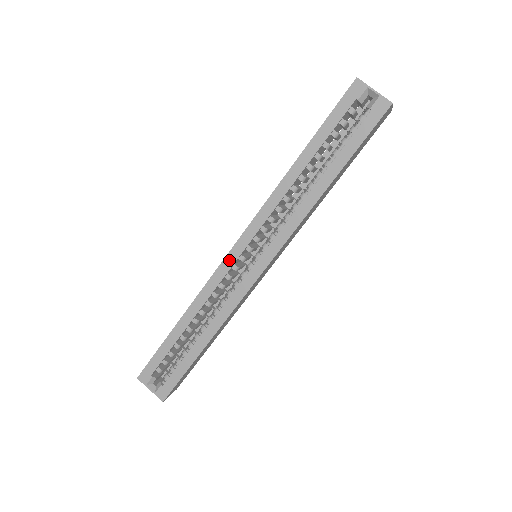
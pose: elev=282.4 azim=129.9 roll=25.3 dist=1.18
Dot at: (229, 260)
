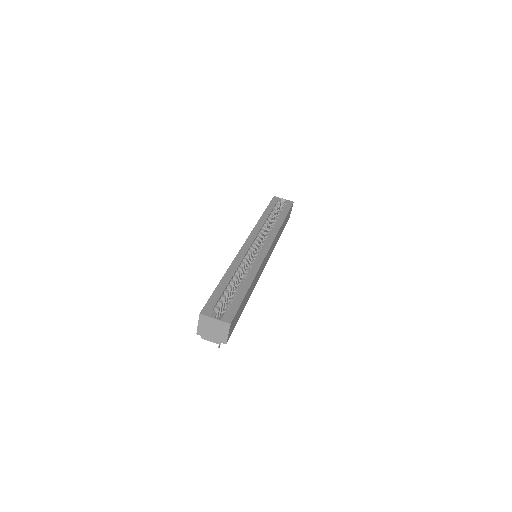
Dot at: (246, 247)
